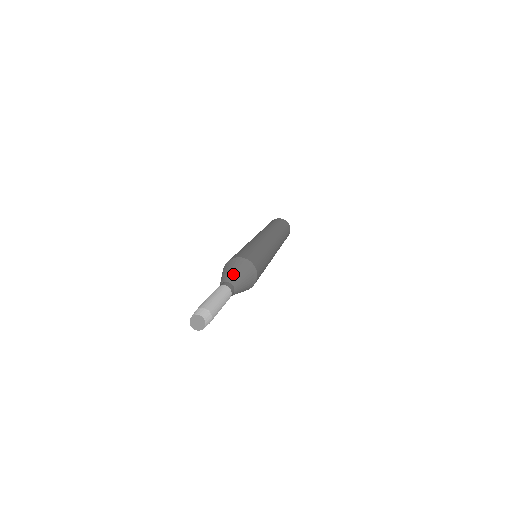
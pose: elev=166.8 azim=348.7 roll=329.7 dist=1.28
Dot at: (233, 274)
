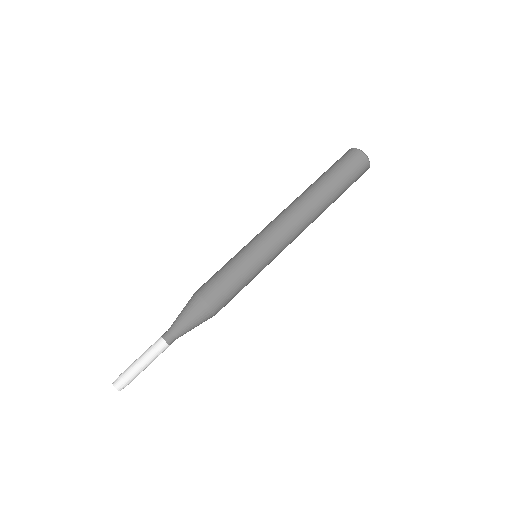
Dot at: (184, 328)
